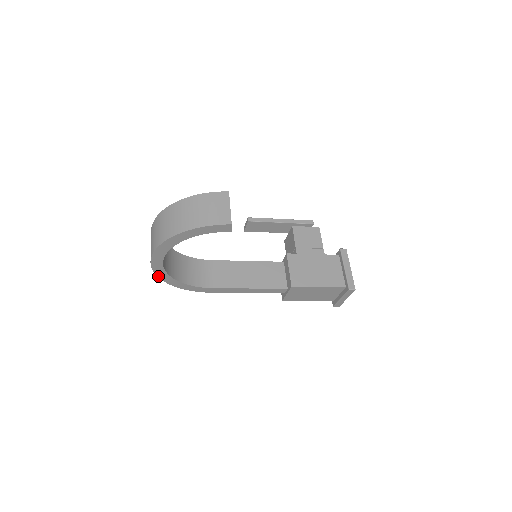
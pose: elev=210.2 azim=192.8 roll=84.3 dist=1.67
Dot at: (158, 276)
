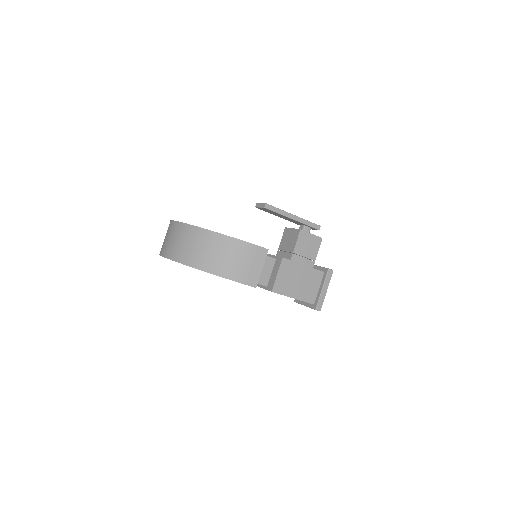
Dot at: occluded
